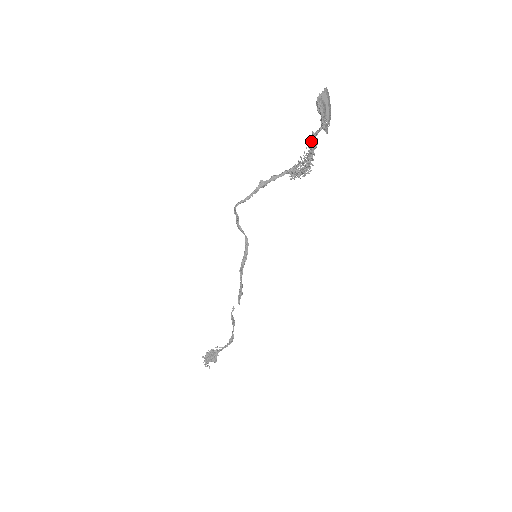
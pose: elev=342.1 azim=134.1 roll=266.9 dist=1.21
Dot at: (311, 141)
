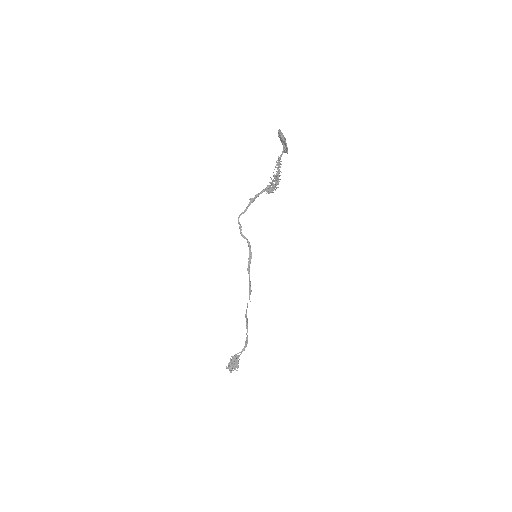
Dot at: (278, 163)
